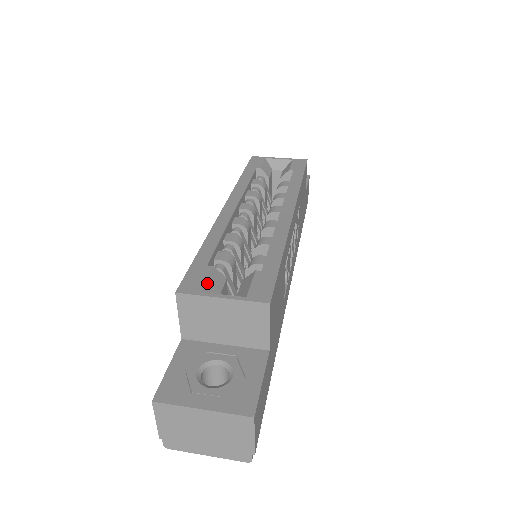
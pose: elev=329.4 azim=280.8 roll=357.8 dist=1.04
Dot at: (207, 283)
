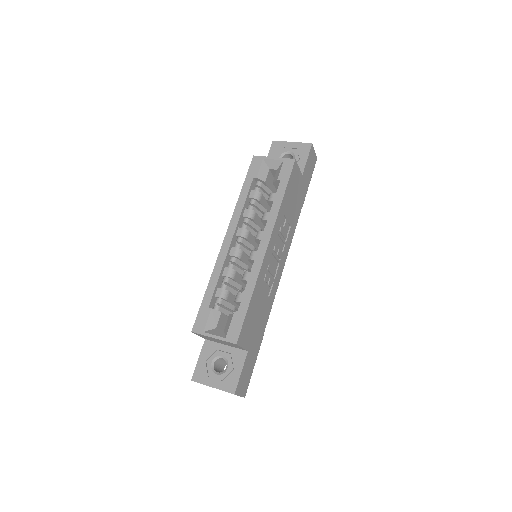
Dot at: (208, 323)
